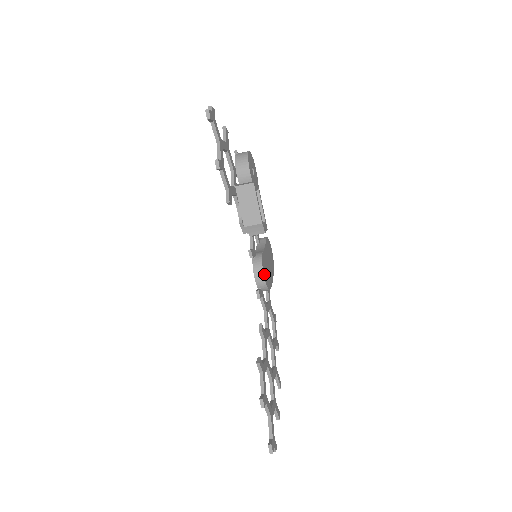
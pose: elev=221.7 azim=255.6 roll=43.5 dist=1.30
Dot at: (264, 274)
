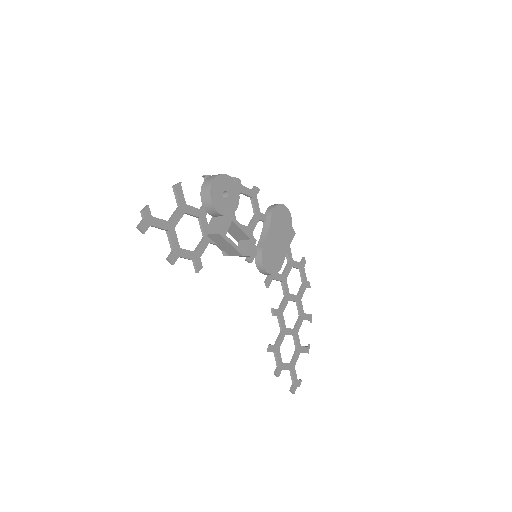
Dot at: (267, 269)
